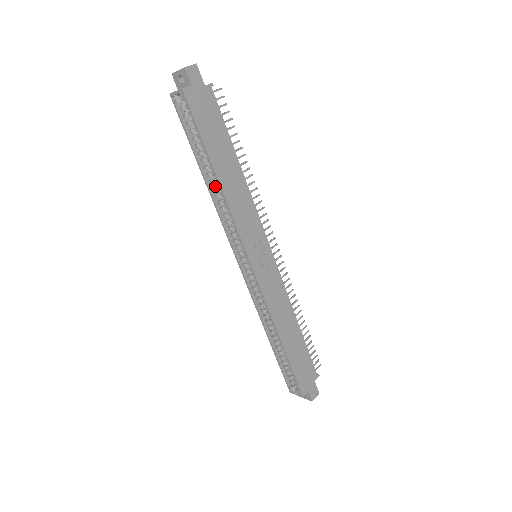
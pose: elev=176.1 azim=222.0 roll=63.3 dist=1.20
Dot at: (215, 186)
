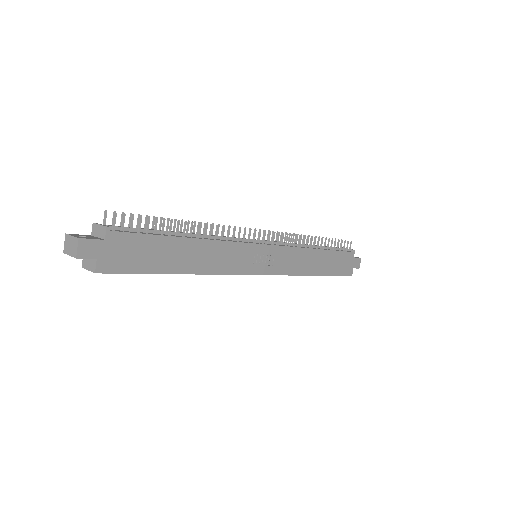
Dot at: occluded
